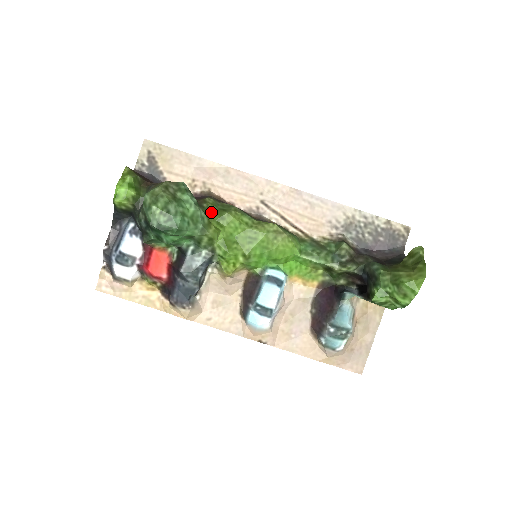
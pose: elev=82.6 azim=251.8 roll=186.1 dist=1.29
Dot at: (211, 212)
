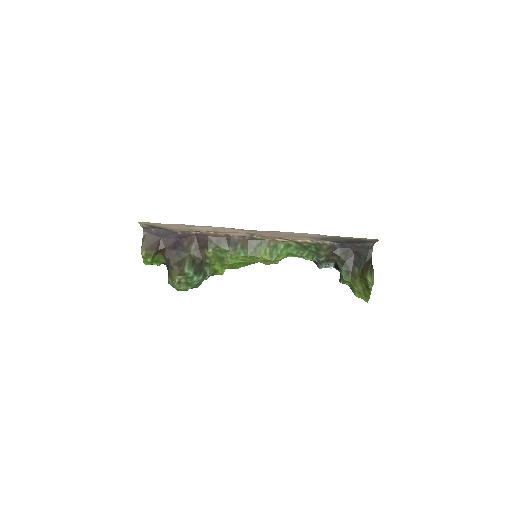
Dot at: (214, 260)
